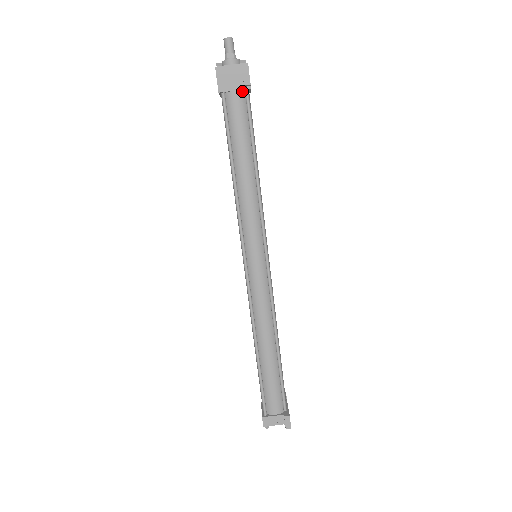
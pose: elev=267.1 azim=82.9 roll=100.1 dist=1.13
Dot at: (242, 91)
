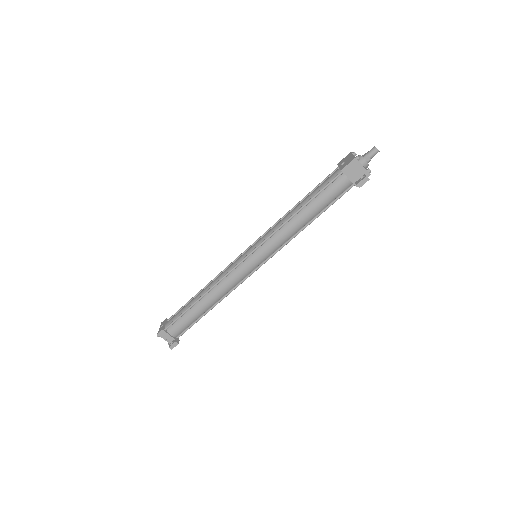
Dot at: (351, 182)
